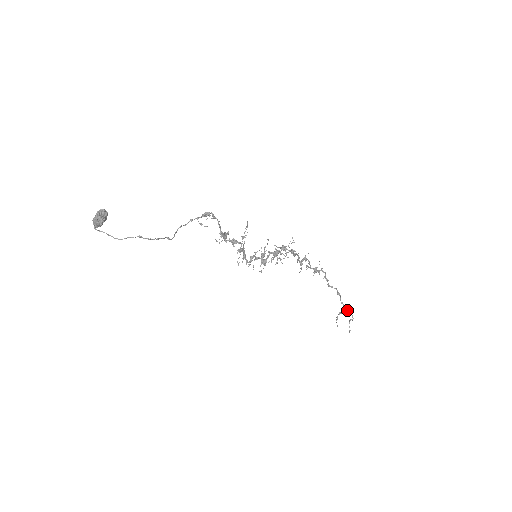
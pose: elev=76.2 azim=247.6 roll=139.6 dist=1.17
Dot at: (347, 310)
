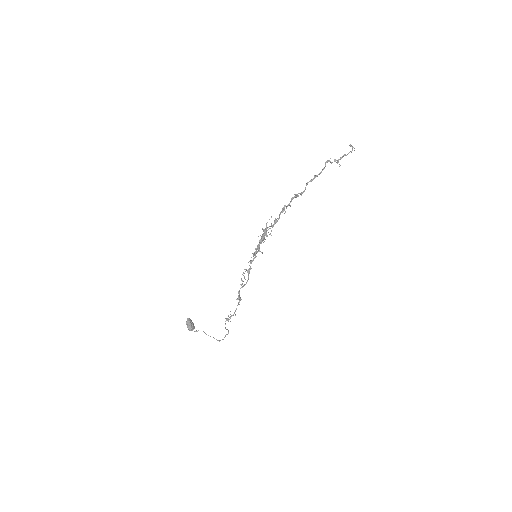
Dot at: (342, 156)
